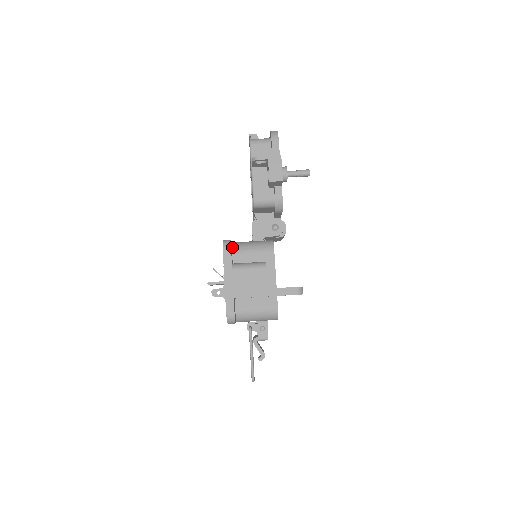
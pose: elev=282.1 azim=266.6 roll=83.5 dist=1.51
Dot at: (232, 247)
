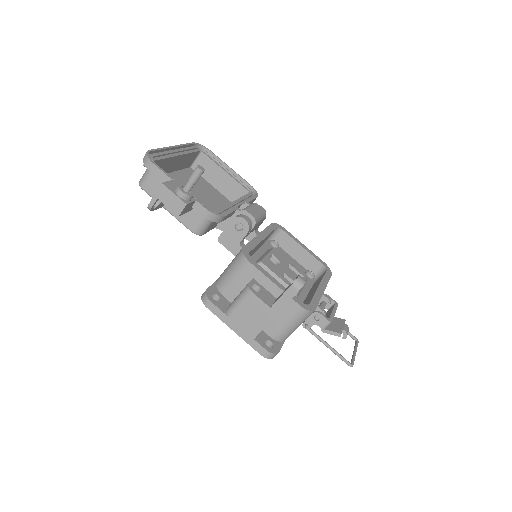
Dot at: (217, 289)
